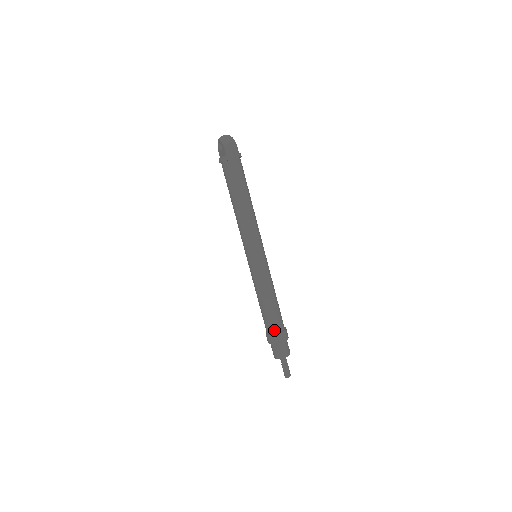
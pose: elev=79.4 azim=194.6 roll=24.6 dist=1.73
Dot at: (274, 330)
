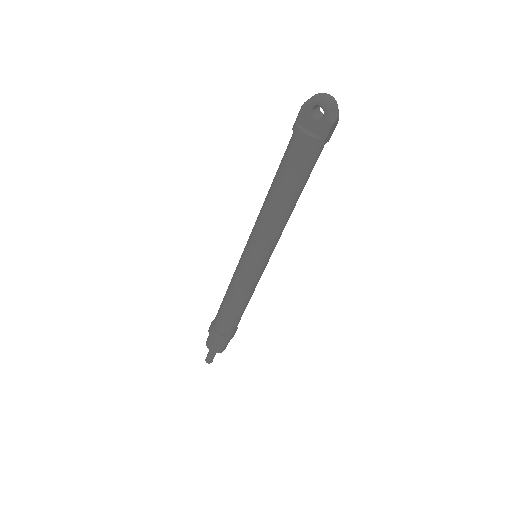
Dot at: (231, 331)
